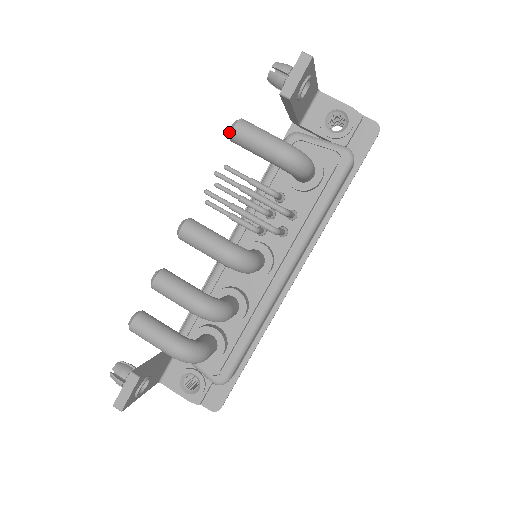
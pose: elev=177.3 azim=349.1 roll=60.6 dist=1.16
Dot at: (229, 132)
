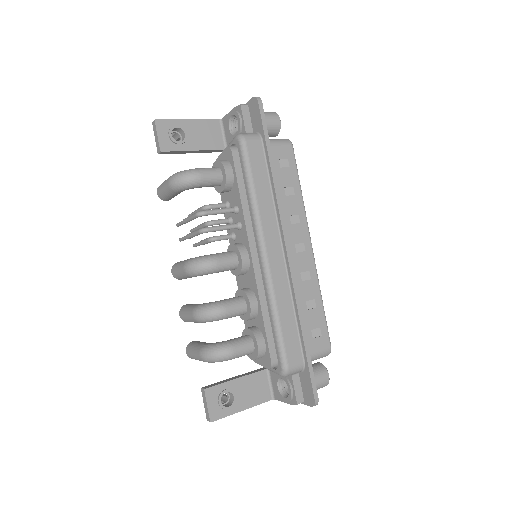
Dot at: (161, 198)
